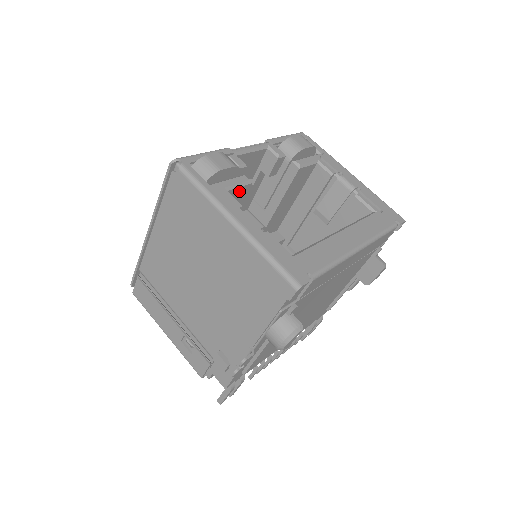
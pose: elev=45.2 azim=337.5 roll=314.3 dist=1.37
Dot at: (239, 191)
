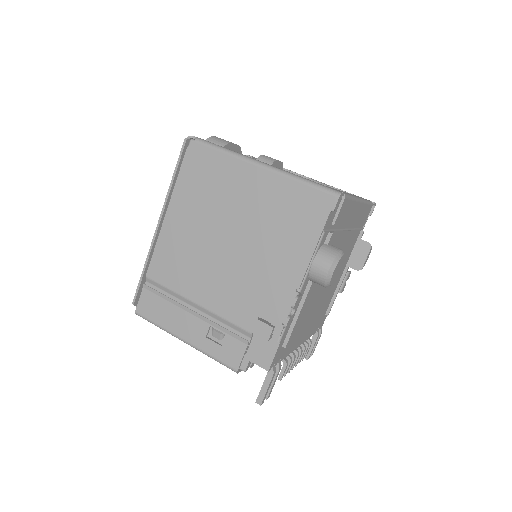
Dot at: occluded
